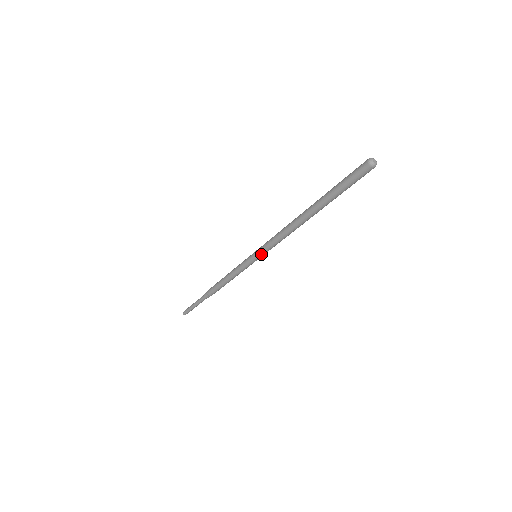
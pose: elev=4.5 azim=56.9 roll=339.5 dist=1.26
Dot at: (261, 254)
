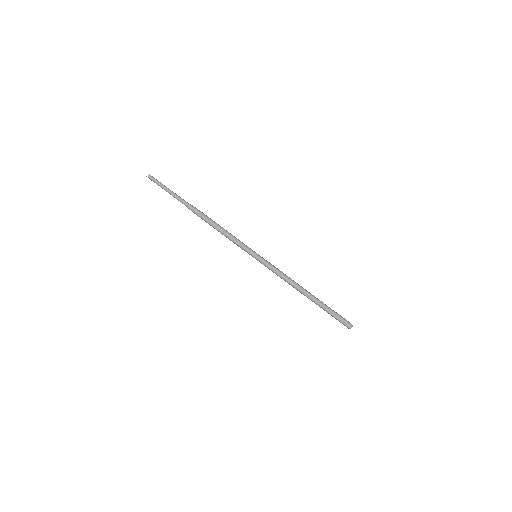
Dot at: (261, 263)
